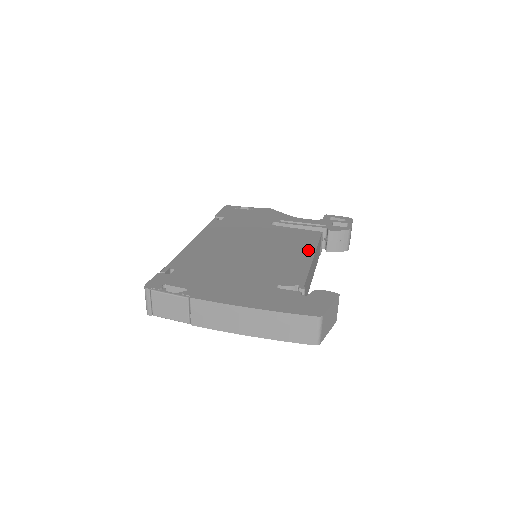
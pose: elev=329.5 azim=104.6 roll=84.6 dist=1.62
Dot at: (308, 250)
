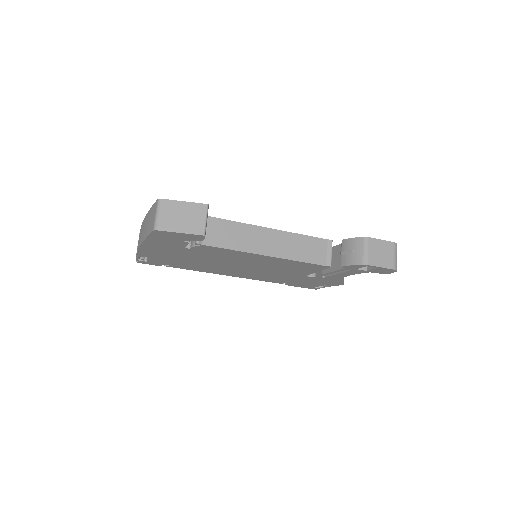
Dot at: occluded
